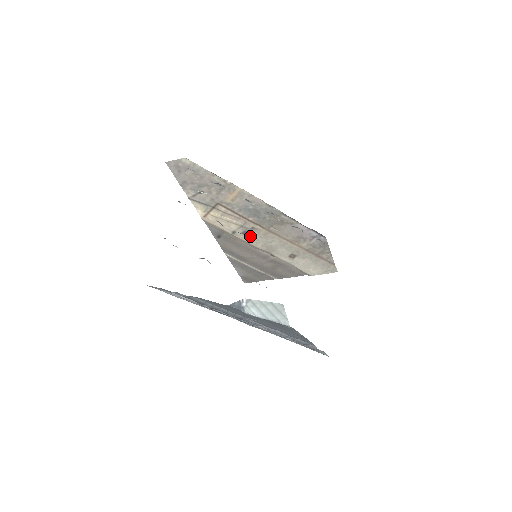
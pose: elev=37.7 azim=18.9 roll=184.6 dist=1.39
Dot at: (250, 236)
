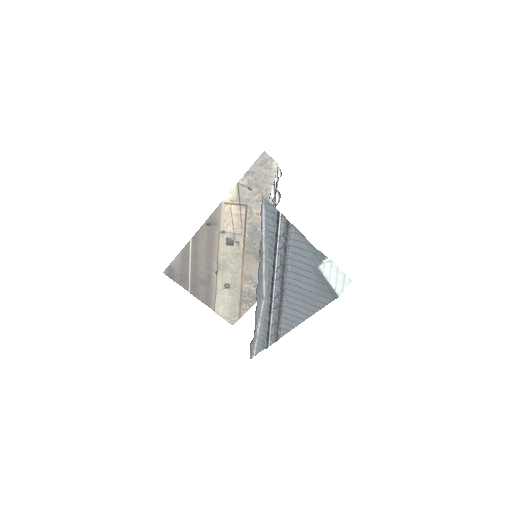
Dot at: (227, 245)
